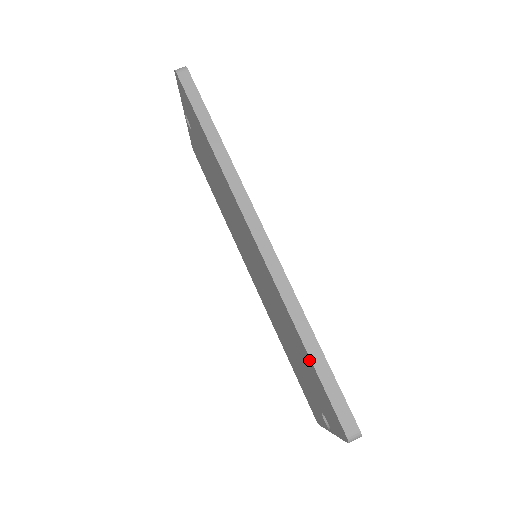
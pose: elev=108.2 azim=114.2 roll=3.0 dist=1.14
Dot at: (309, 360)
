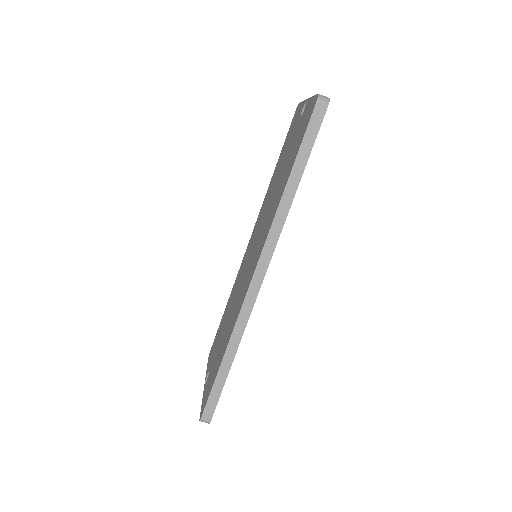
Dot at: (218, 368)
